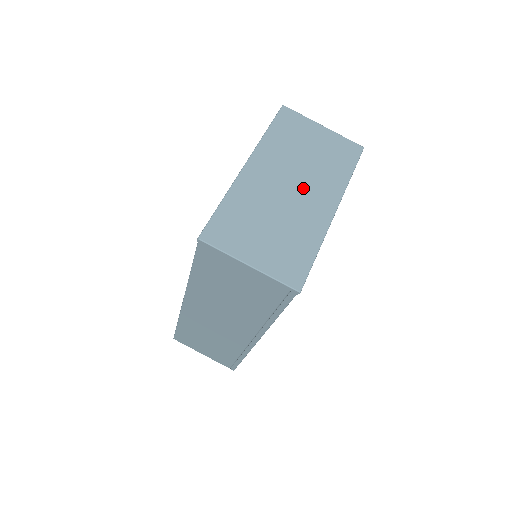
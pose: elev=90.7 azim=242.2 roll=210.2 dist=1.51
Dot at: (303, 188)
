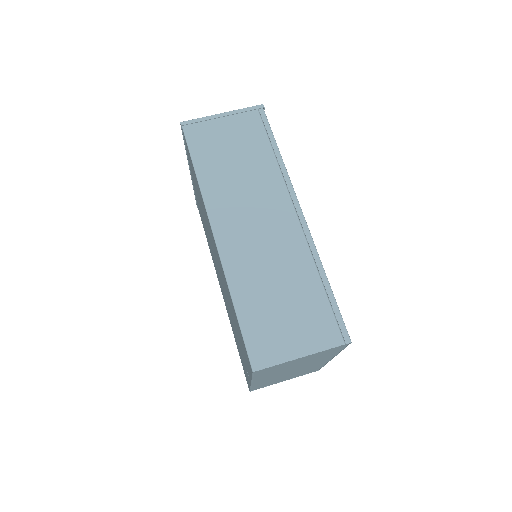
Dot at: occluded
